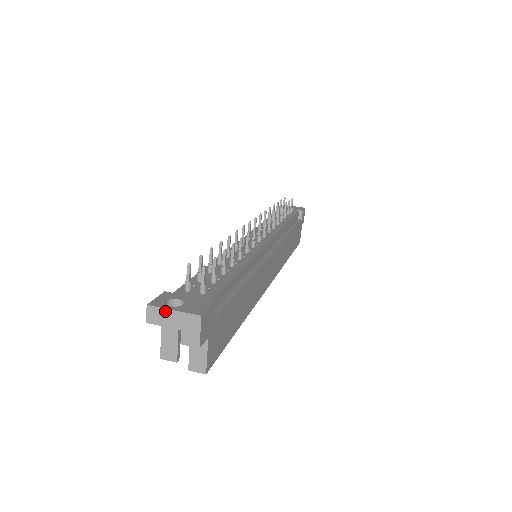
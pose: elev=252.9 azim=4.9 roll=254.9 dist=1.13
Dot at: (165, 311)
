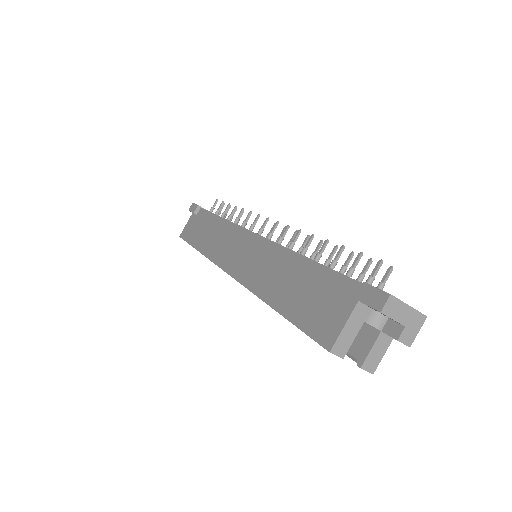
Dot at: (403, 305)
